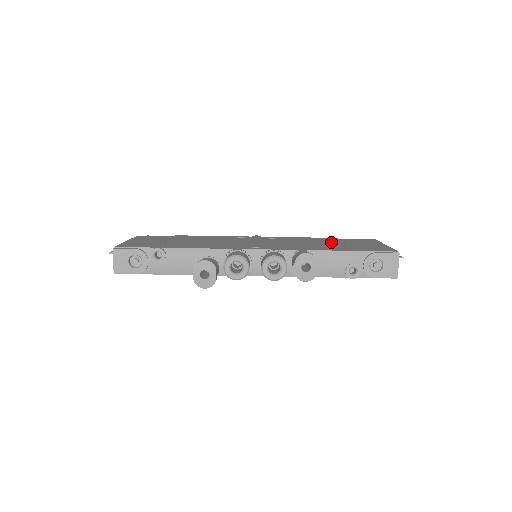
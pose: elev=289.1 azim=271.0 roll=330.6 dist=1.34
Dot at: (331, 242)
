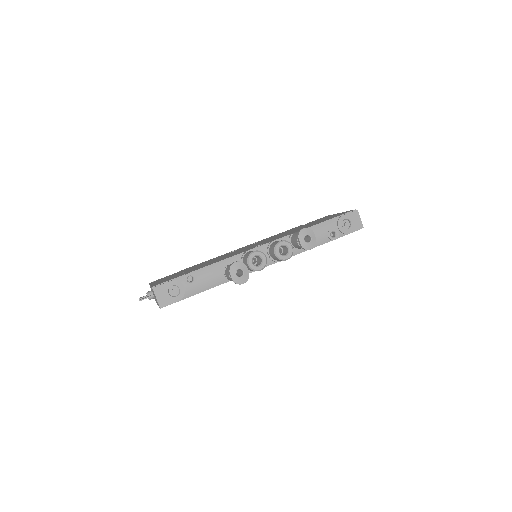
Dot at: (302, 226)
